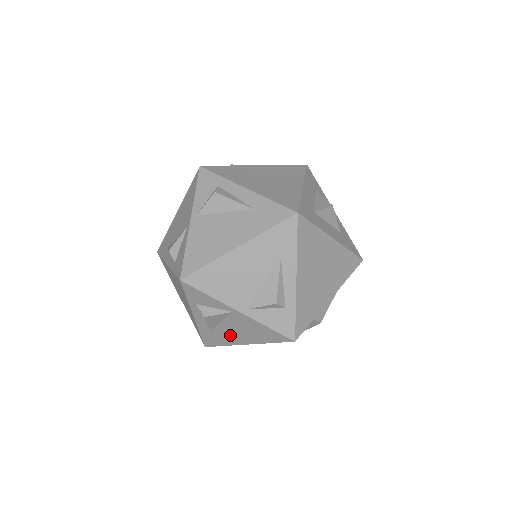
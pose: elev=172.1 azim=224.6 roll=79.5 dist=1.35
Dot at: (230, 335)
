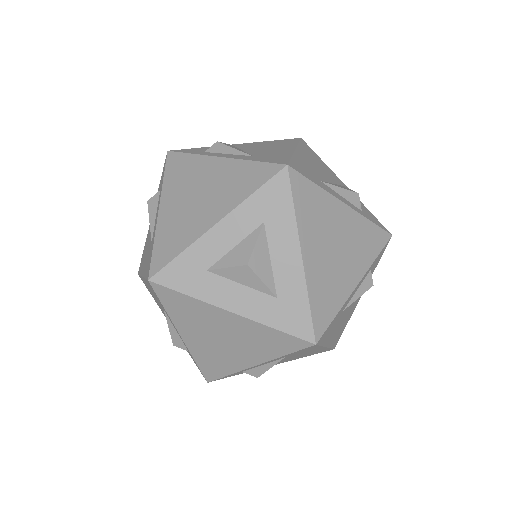
Dot at: occluded
